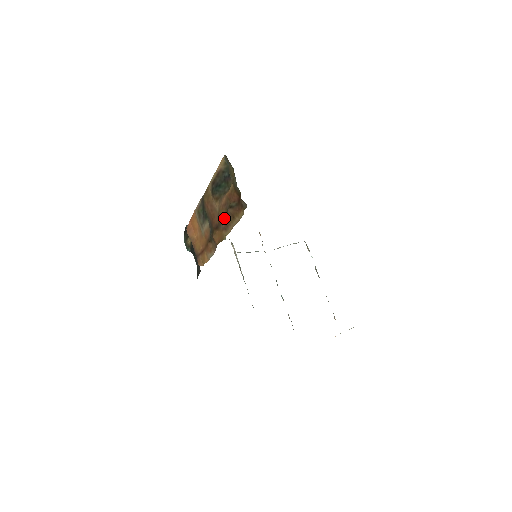
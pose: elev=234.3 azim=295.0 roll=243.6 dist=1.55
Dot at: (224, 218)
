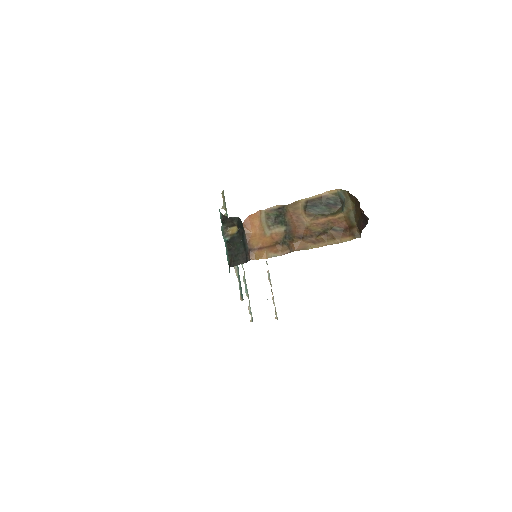
Dot at: (317, 234)
